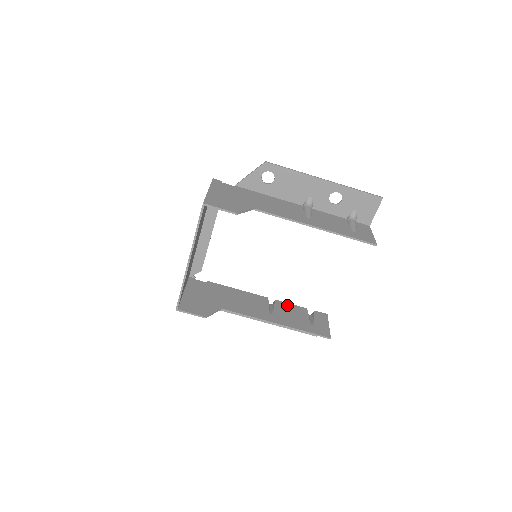
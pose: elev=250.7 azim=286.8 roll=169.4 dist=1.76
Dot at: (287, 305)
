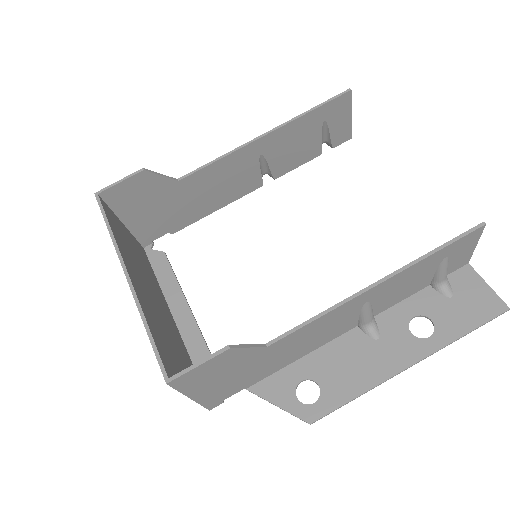
Dot at: occluded
